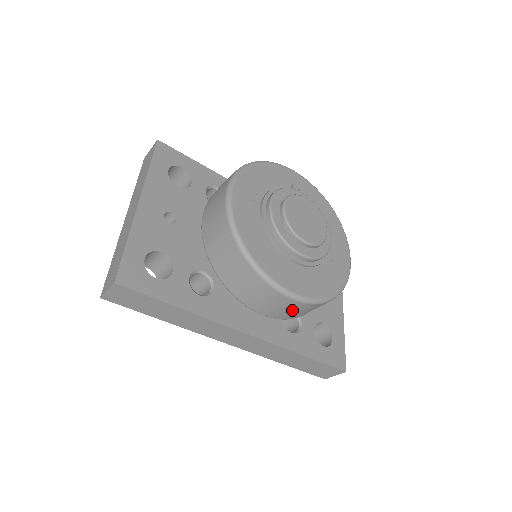
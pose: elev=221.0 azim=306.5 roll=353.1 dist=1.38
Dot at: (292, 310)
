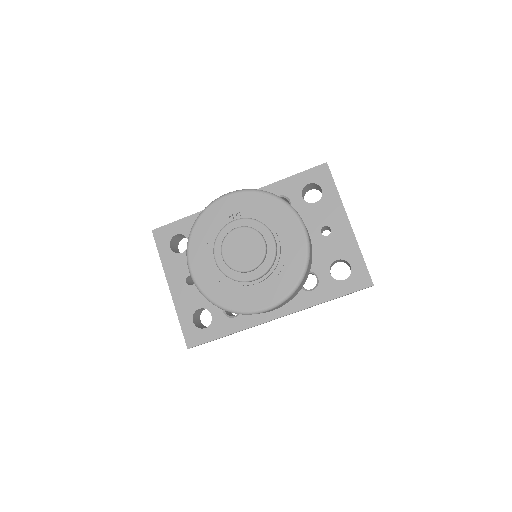
Dot at: (281, 305)
